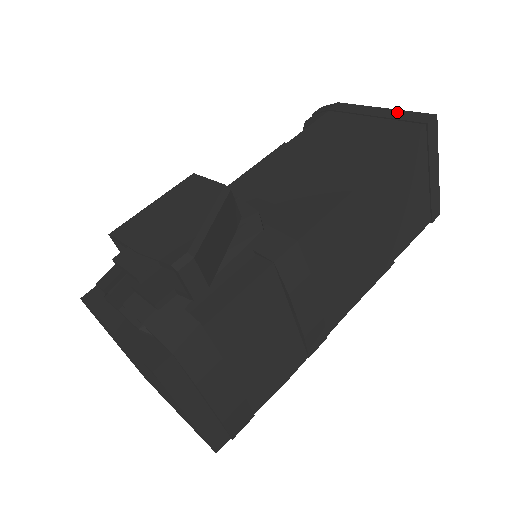
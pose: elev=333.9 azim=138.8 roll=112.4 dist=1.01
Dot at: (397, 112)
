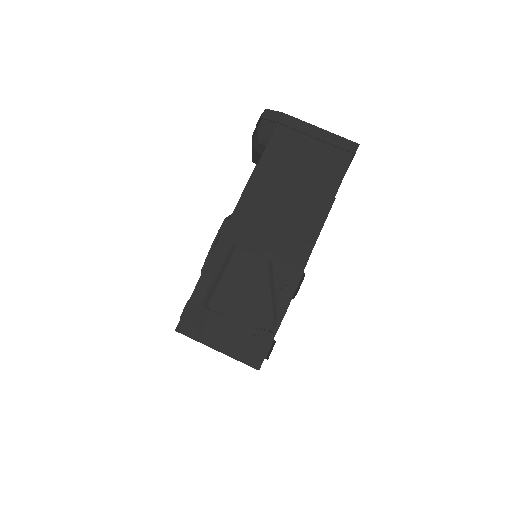
Dot at: (332, 136)
